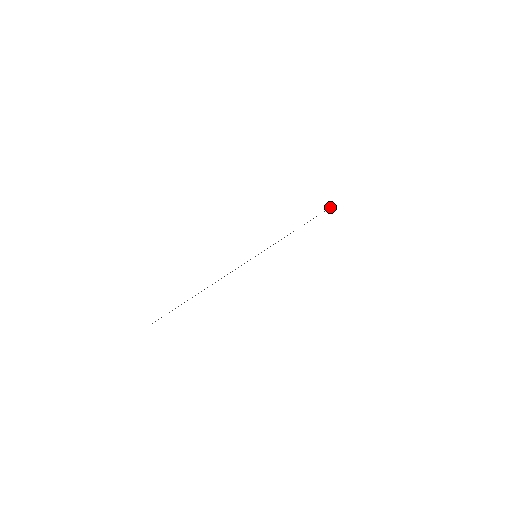
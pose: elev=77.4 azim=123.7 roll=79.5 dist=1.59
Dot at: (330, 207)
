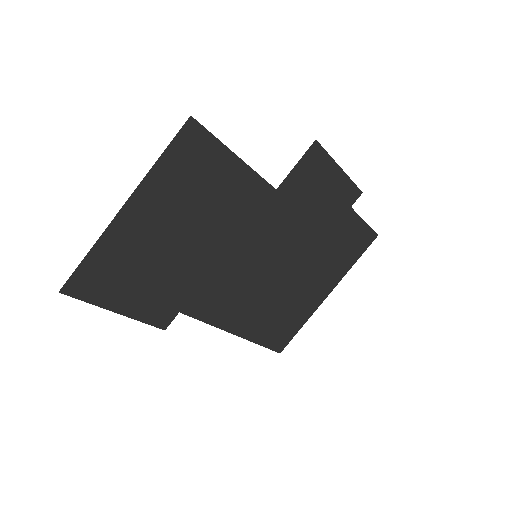
Dot at: (310, 146)
